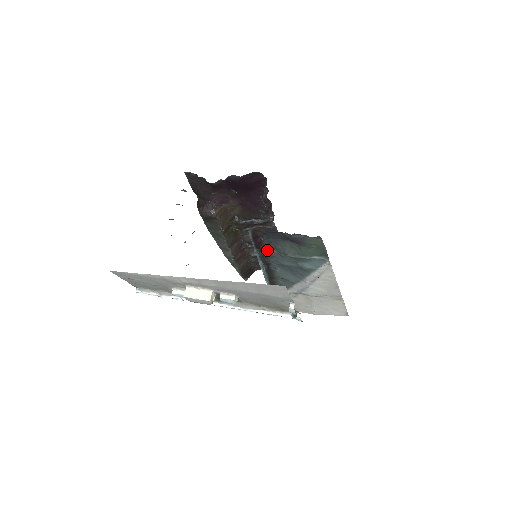
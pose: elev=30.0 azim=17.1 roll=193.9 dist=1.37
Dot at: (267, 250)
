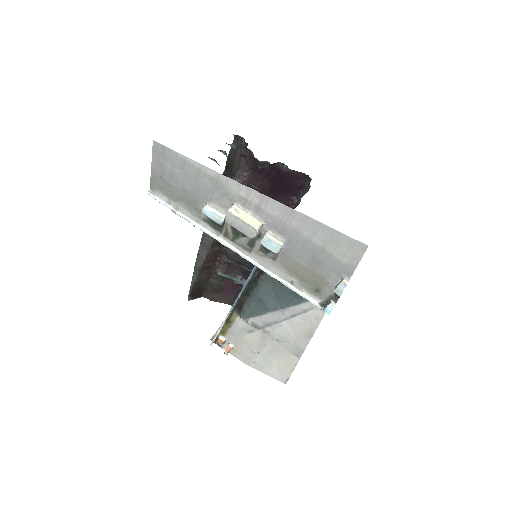
Dot at: occluded
